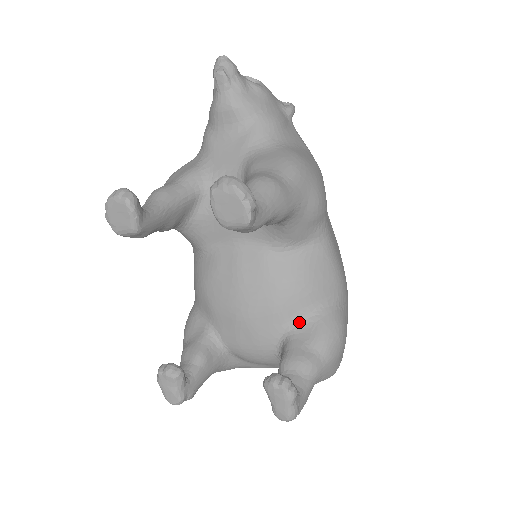
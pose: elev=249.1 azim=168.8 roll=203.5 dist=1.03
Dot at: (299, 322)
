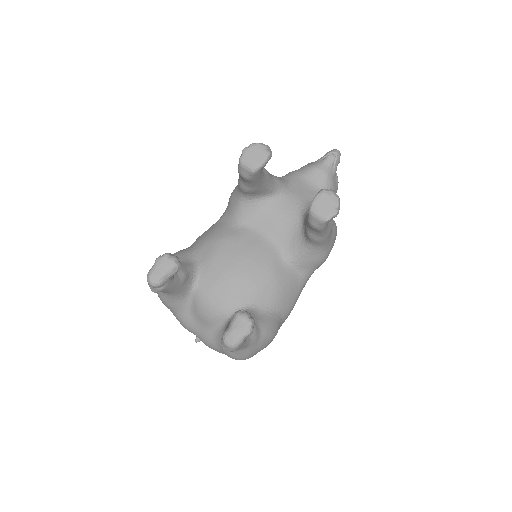
Dot at: (261, 308)
